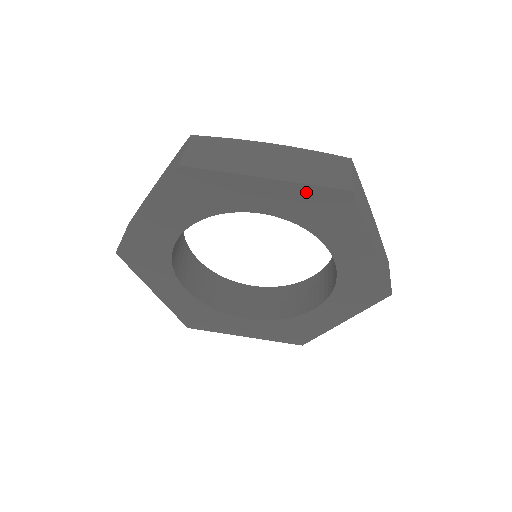
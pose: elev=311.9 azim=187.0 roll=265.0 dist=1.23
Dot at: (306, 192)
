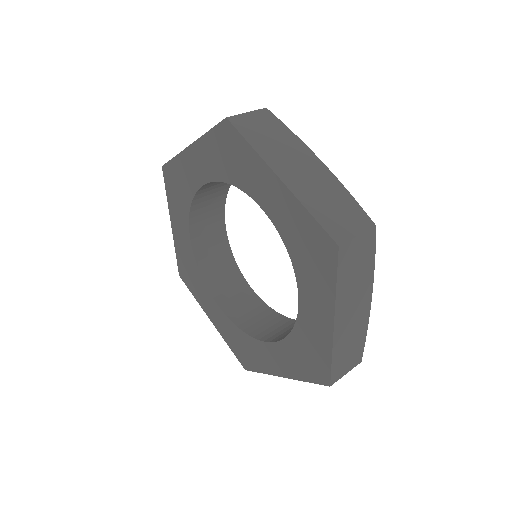
Dot at: (210, 142)
